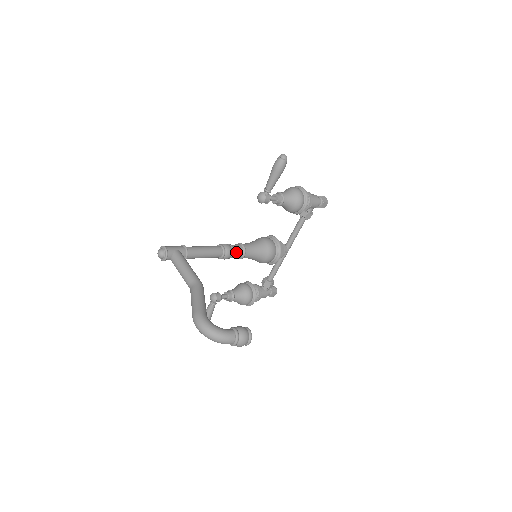
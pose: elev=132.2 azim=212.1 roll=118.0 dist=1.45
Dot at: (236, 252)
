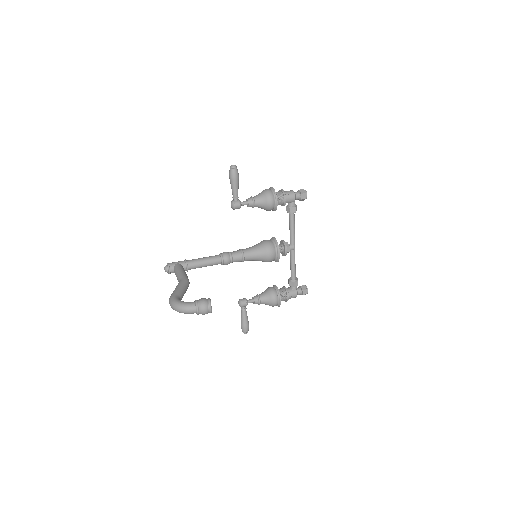
Dot at: (234, 256)
